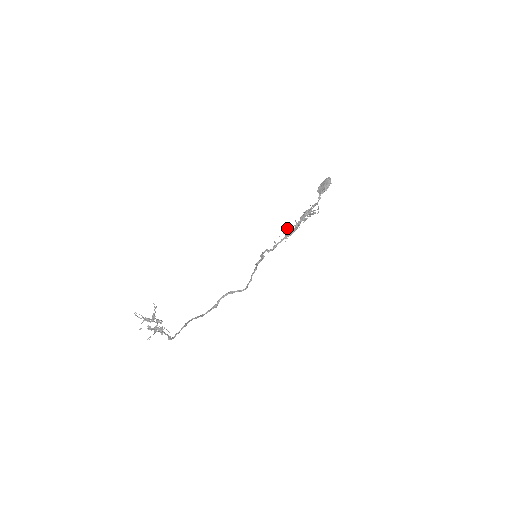
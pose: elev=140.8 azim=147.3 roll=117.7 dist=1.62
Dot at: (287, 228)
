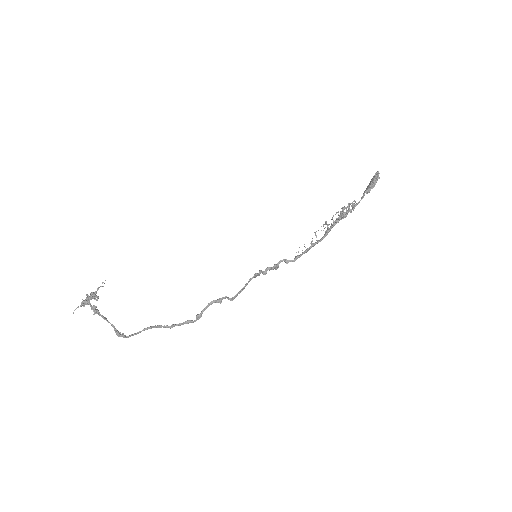
Dot at: occluded
